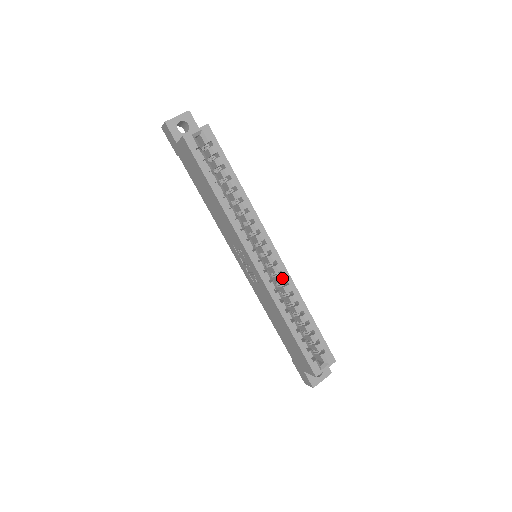
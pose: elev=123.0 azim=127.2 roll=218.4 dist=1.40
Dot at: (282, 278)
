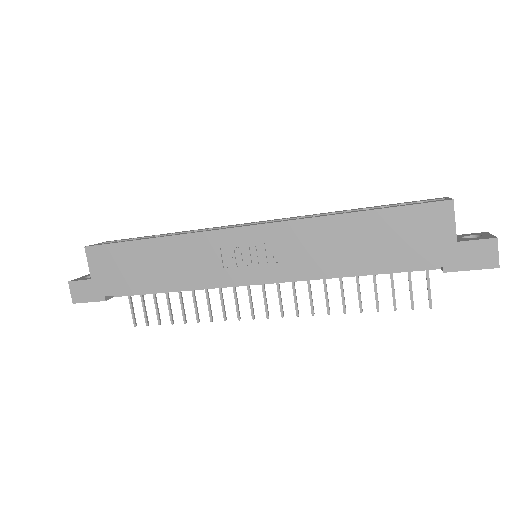
Dot at: occluded
